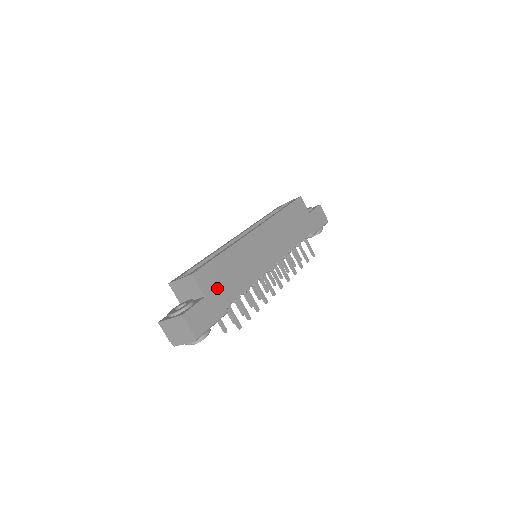
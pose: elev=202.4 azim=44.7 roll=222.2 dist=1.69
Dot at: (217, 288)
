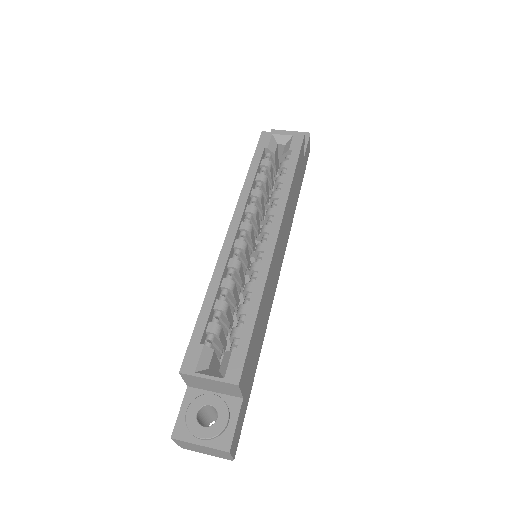
Dot at: (250, 371)
